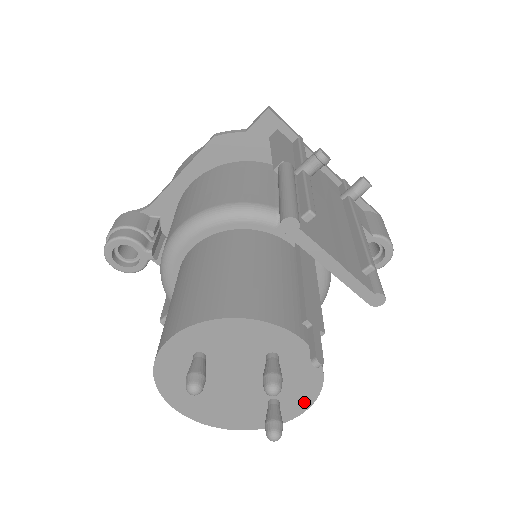
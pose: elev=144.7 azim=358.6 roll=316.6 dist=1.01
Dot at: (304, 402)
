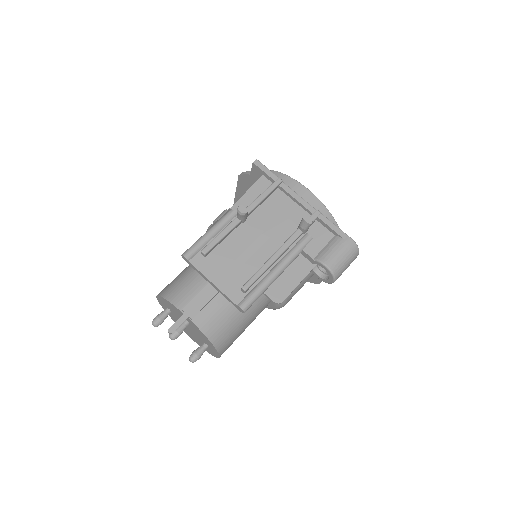
Dot at: (215, 351)
